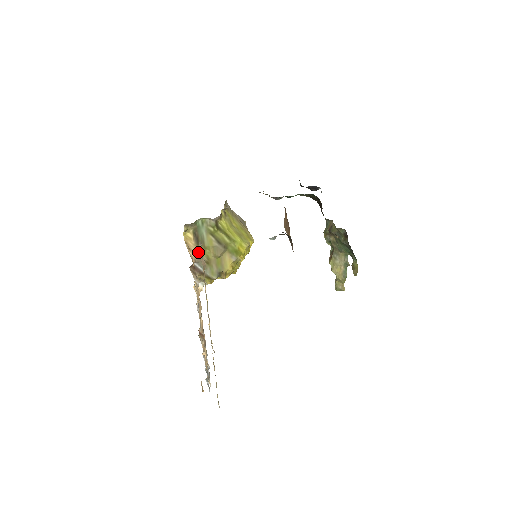
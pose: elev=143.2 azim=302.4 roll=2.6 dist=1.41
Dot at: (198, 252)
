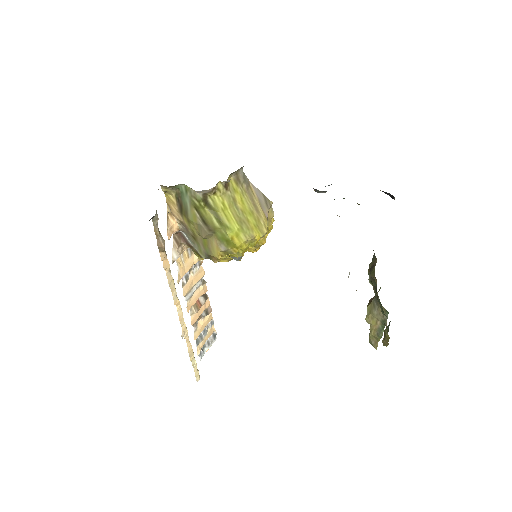
Dot at: (183, 221)
